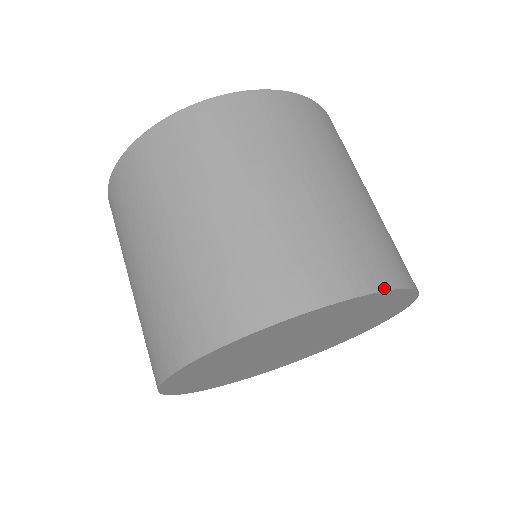
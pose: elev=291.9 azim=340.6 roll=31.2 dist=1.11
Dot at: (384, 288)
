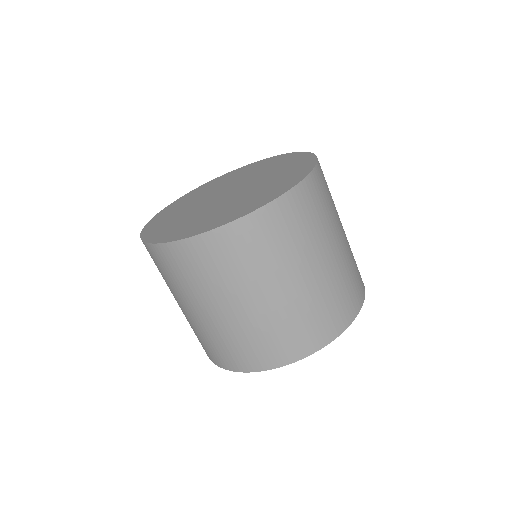
Dot at: (335, 338)
